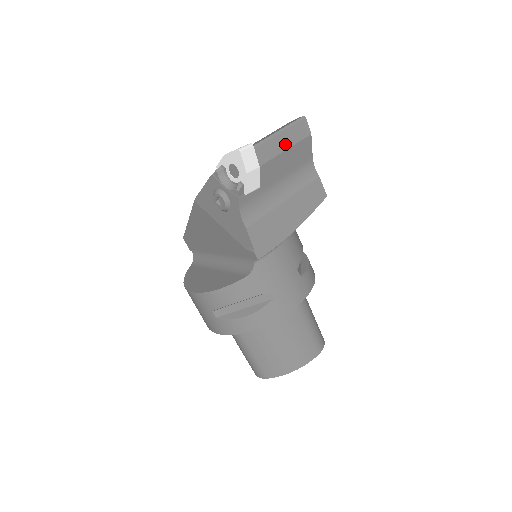
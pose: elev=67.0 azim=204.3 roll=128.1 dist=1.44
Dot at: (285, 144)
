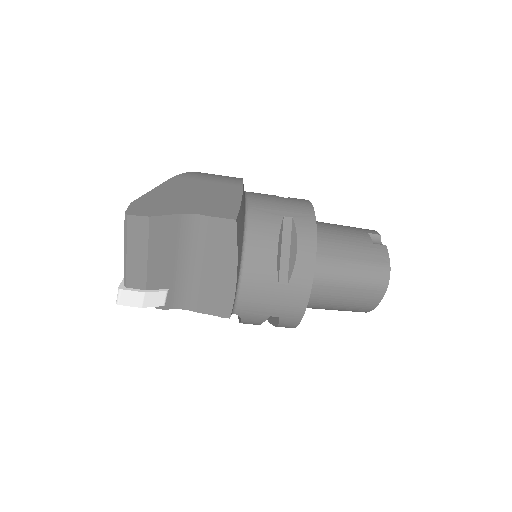
Dot at: (141, 252)
